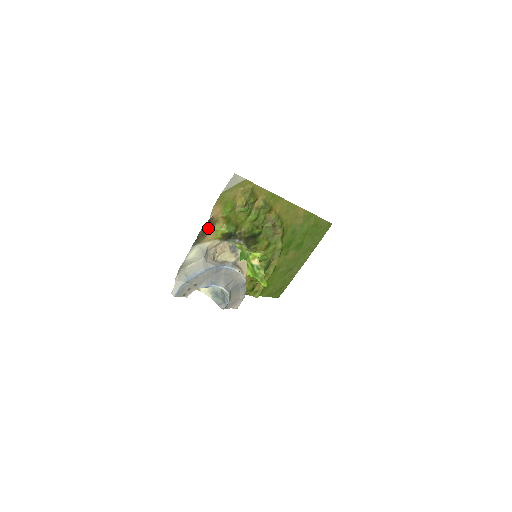
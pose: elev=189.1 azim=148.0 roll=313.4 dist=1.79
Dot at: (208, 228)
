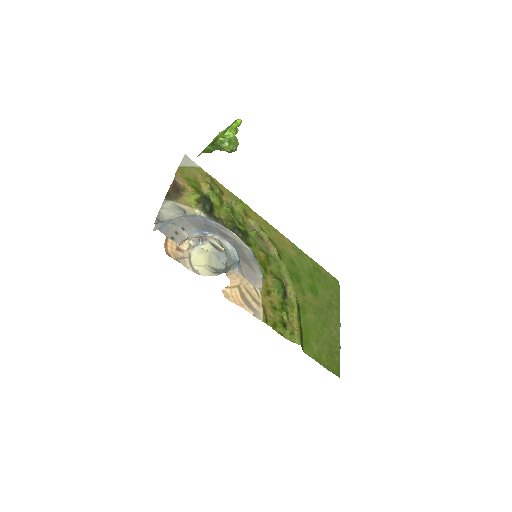
Dot at: (177, 192)
